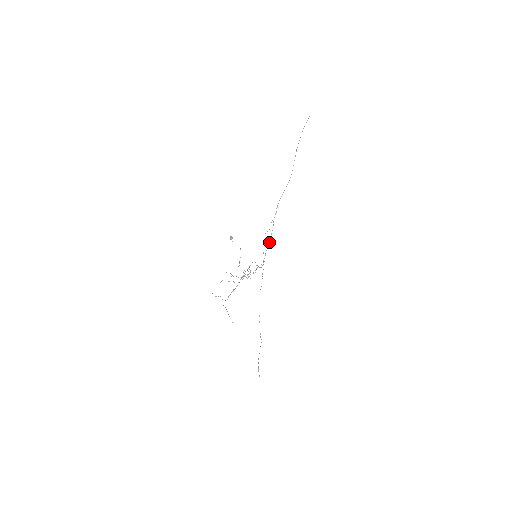
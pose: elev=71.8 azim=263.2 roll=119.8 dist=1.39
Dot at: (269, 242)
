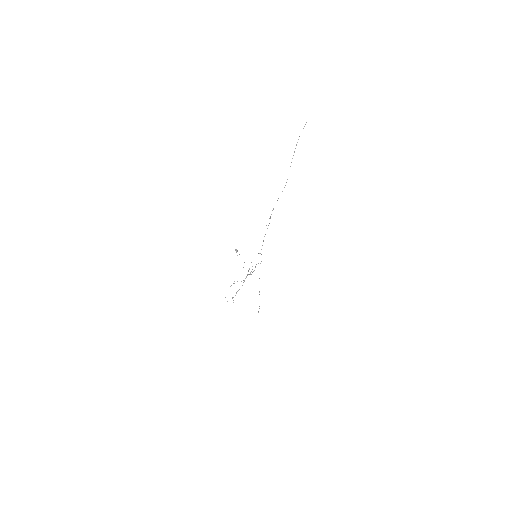
Dot at: occluded
